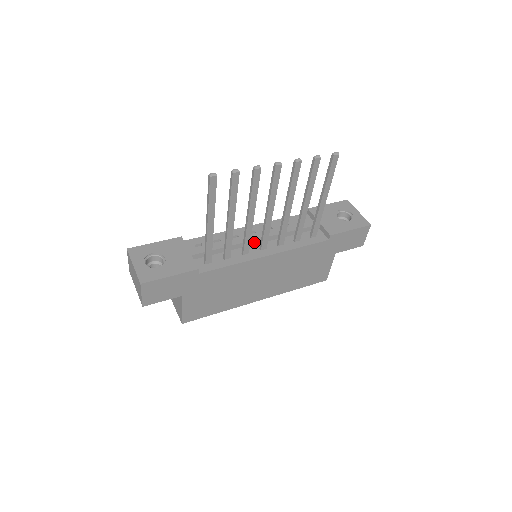
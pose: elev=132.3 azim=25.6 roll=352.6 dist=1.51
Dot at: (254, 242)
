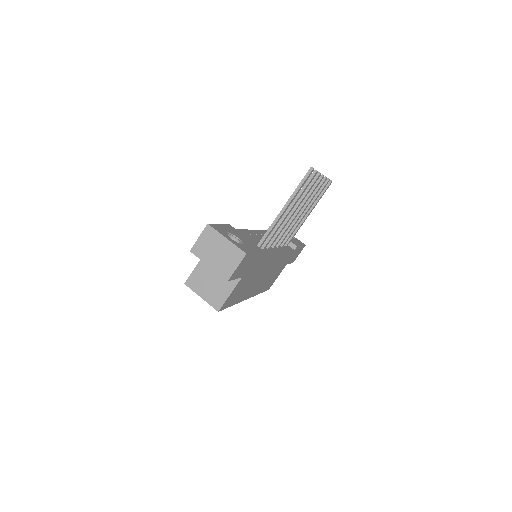
Dot at: occluded
